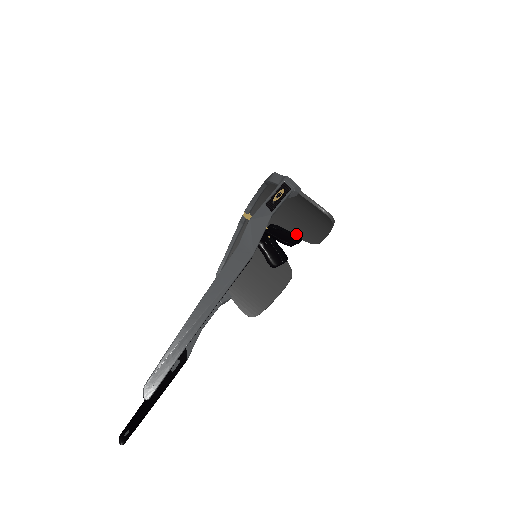
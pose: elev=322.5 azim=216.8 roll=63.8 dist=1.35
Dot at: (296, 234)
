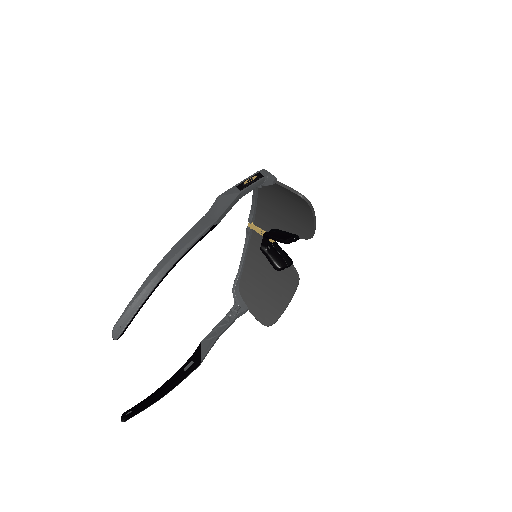
Dot at: (293, 233)
